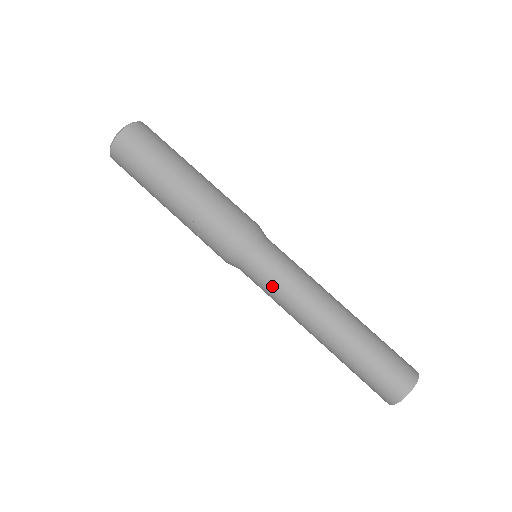
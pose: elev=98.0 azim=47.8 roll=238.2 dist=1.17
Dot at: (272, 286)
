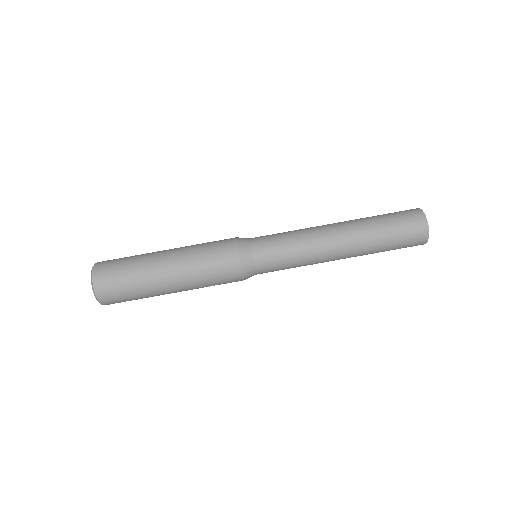
Dot at: (287, 266)
